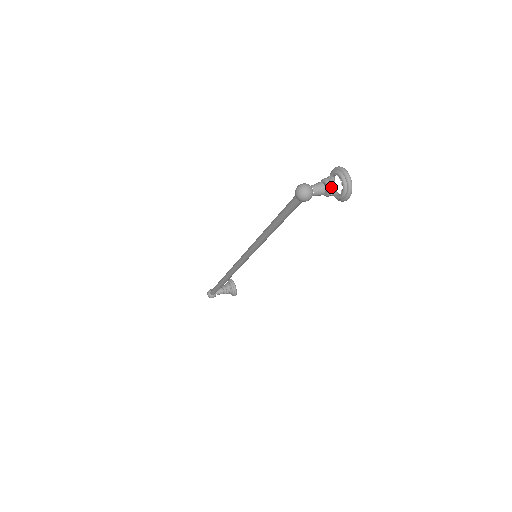
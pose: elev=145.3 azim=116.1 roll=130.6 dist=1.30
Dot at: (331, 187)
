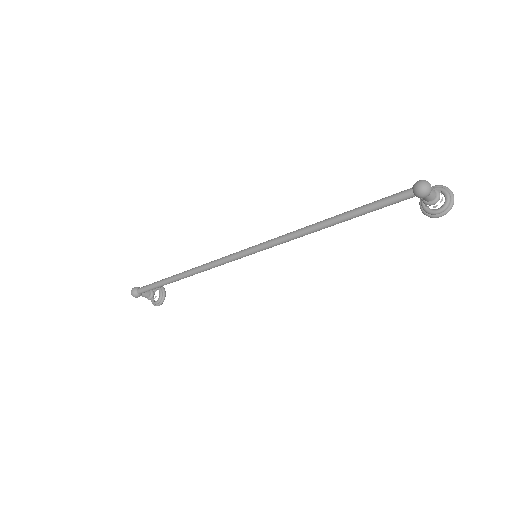
Dot at: occluded
